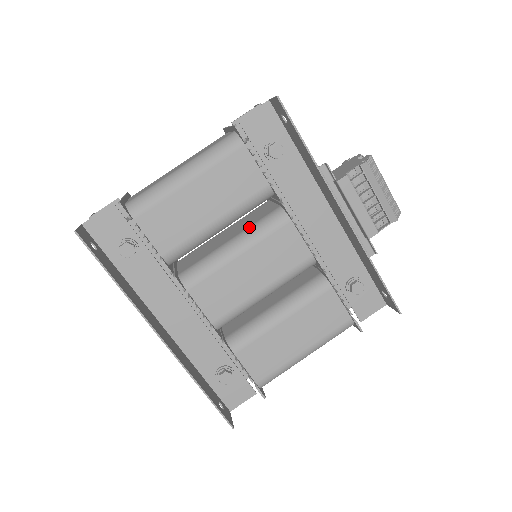
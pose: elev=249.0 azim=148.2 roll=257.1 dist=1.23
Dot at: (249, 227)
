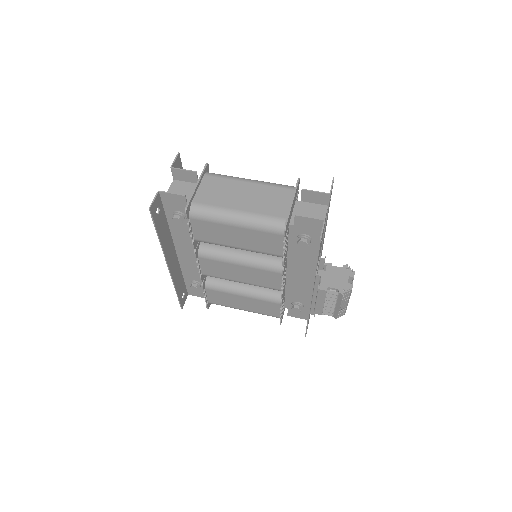
Dot at: (258, 255)
